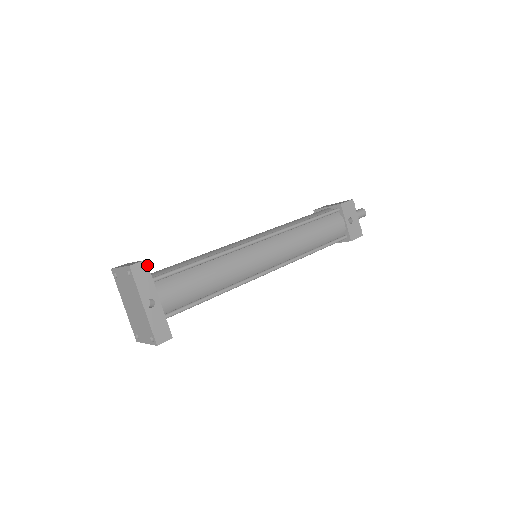
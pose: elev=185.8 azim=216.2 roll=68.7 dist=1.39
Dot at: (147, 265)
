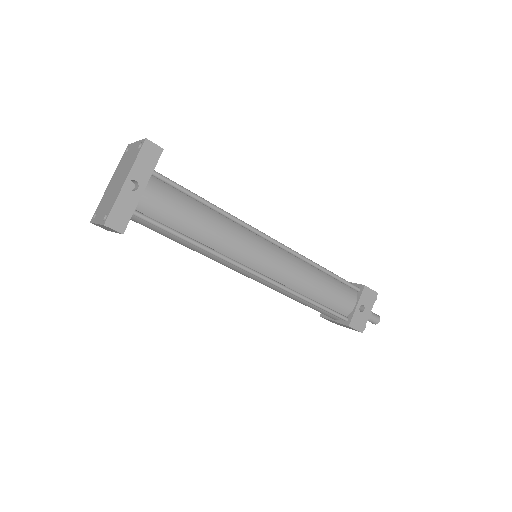
Dot at: occluded
